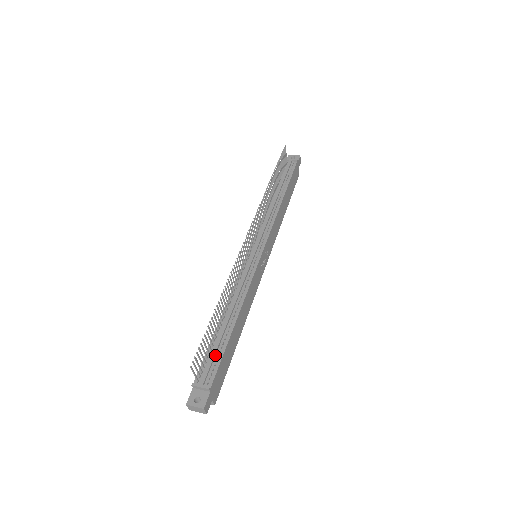
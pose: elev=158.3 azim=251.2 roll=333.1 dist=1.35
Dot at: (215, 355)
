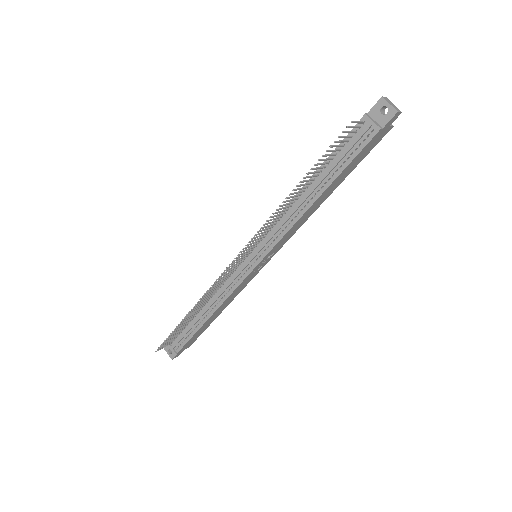
Dot at: (186, 334)
